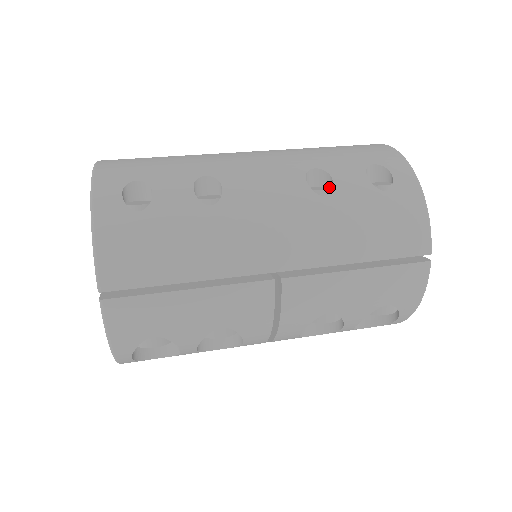
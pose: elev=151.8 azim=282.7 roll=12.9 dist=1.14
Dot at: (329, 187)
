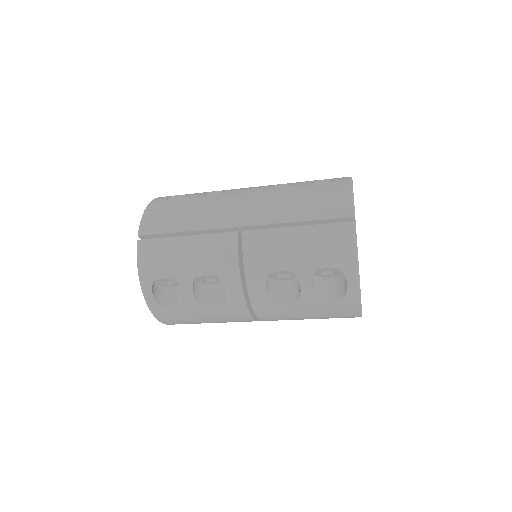
Dot at: occluded
